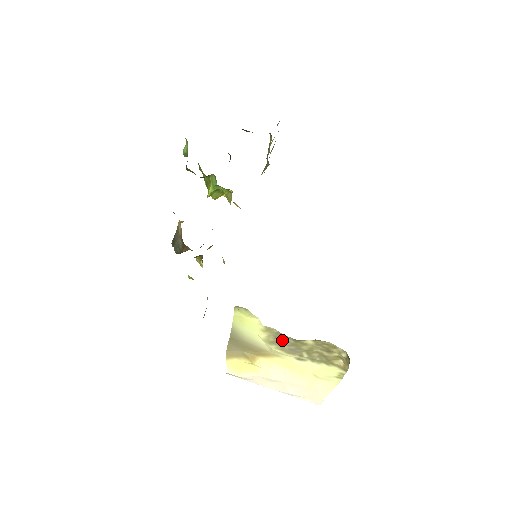
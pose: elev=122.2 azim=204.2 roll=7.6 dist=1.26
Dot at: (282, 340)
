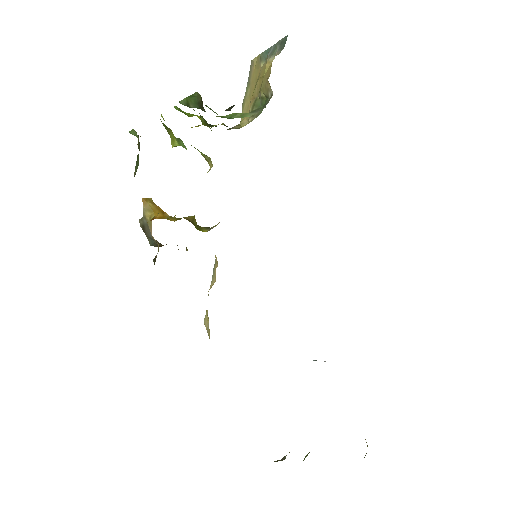
Dot at: occluded
